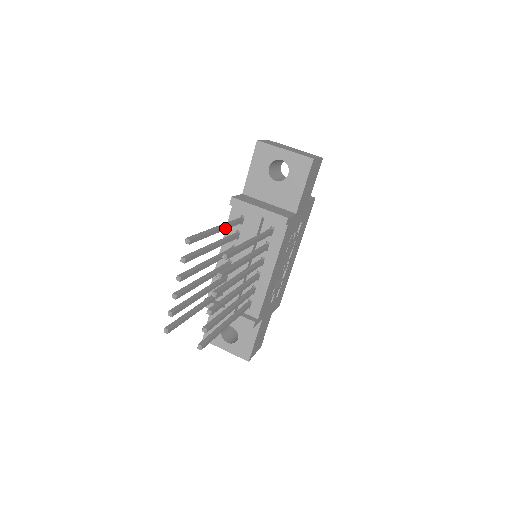
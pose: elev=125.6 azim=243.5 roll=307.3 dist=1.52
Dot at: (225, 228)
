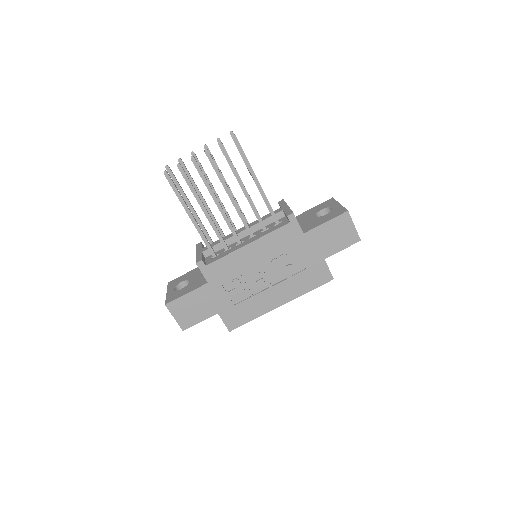
Dot at: occluded
